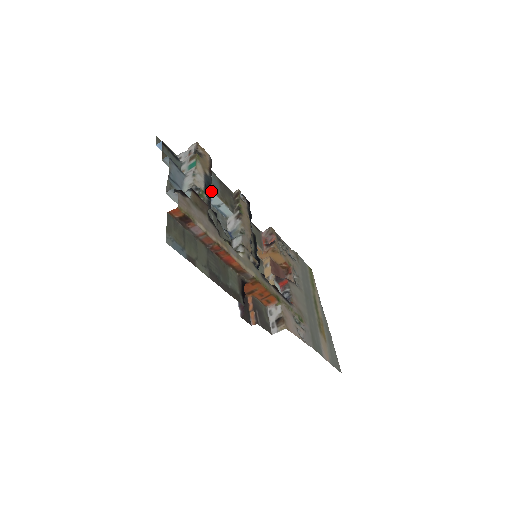
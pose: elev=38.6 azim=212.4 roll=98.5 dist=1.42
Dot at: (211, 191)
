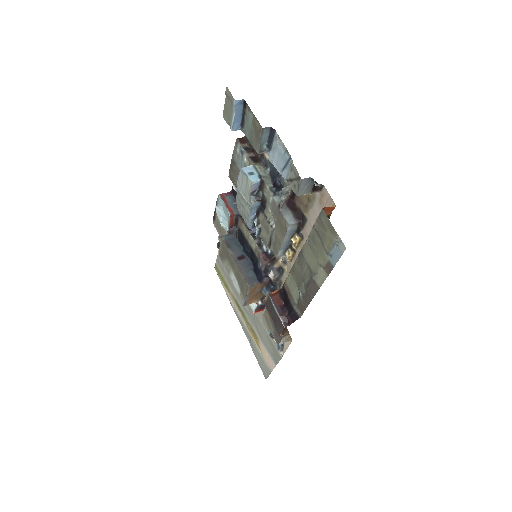
Dot at: (271, 179)
